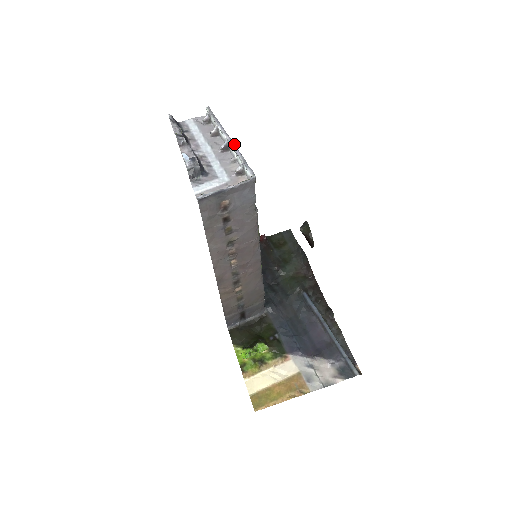
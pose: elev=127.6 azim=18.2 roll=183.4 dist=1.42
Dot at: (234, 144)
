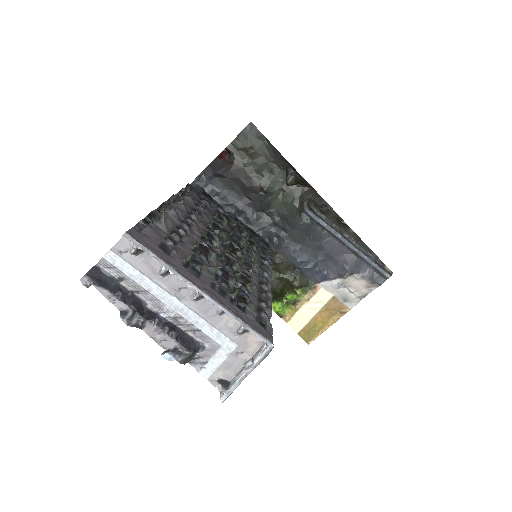
Dot at: (213, 300)
